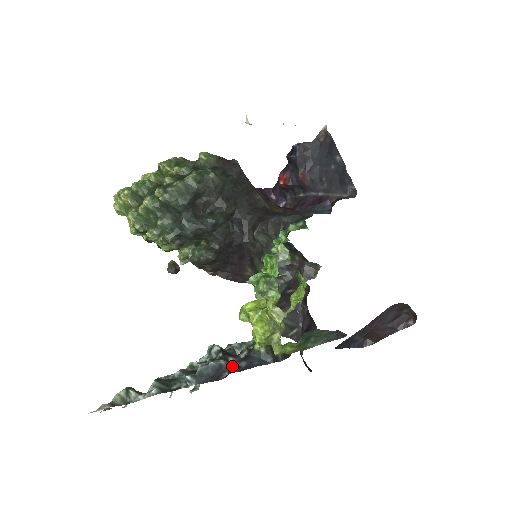
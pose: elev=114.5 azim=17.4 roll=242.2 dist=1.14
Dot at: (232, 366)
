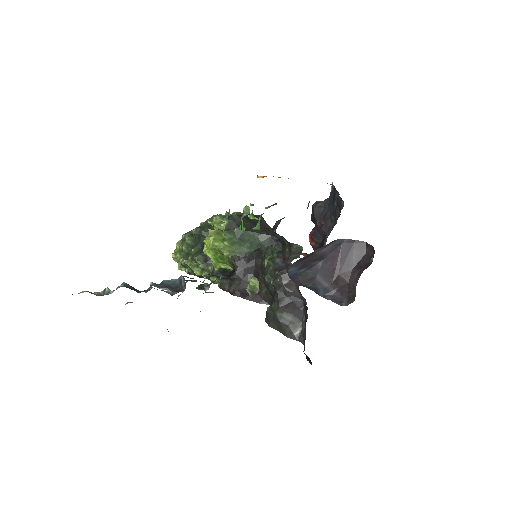
Dot at: (186, 276)
